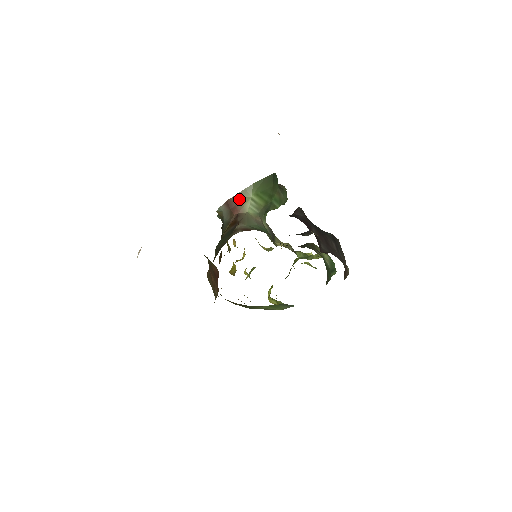
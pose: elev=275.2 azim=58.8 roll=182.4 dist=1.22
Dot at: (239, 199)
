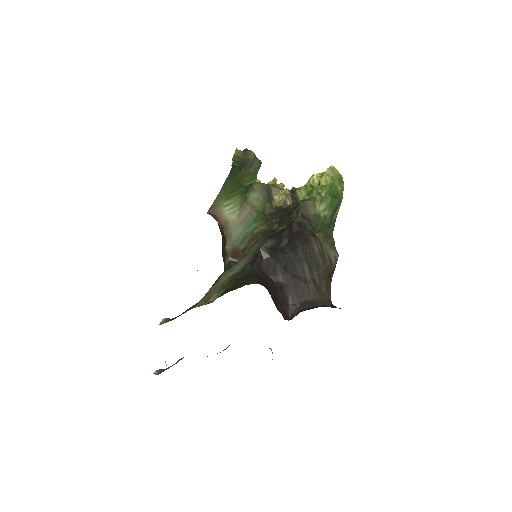
Dot at: (215, 210)
